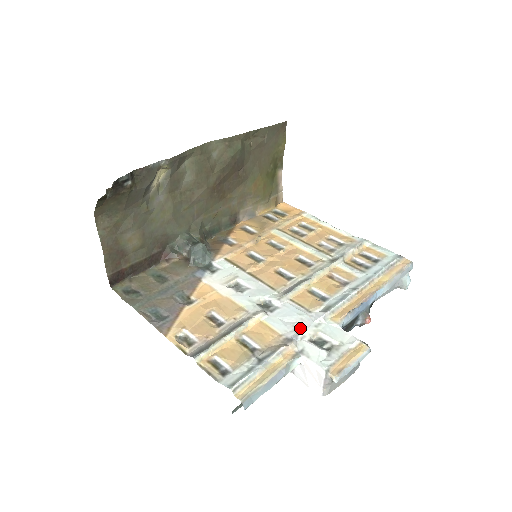
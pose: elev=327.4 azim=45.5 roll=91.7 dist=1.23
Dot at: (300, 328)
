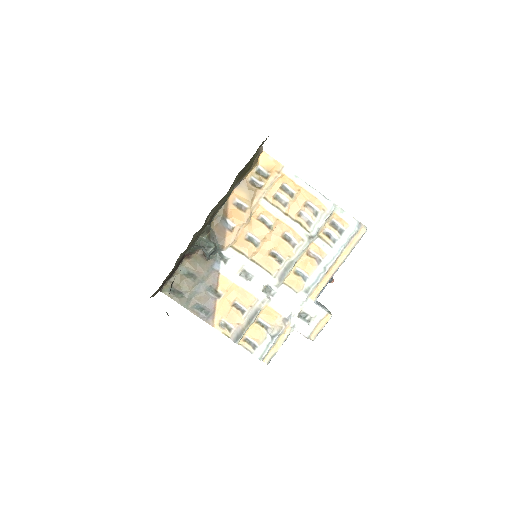
Dot at: (292, 309)
